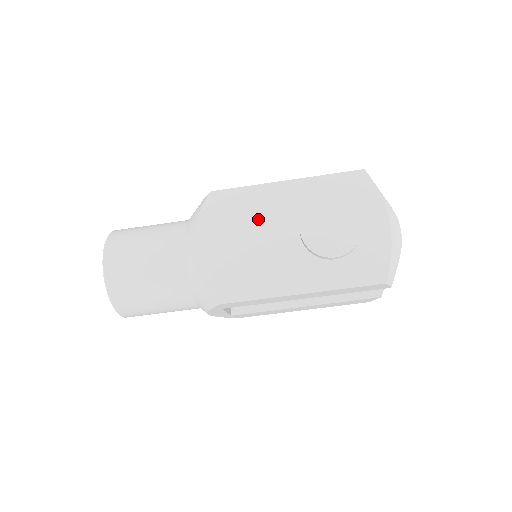
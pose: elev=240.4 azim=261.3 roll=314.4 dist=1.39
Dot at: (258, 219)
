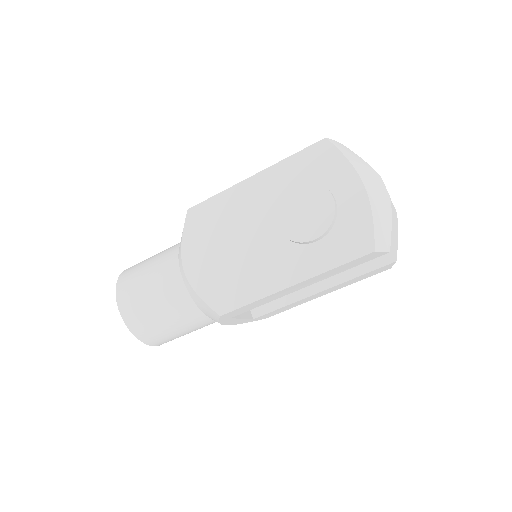
Dot at: (235, 223)
